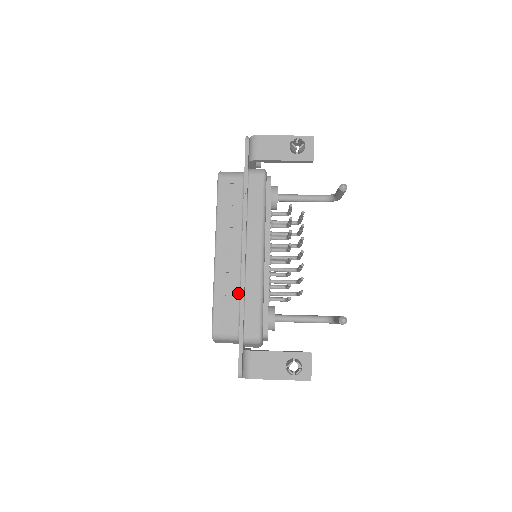
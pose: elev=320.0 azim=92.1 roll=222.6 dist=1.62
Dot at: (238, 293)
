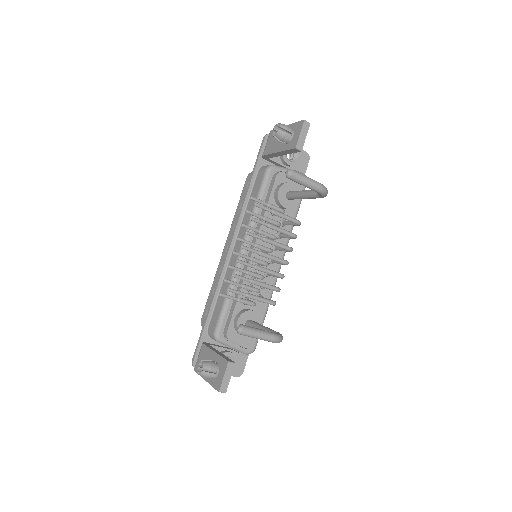
Dot at: occluded
